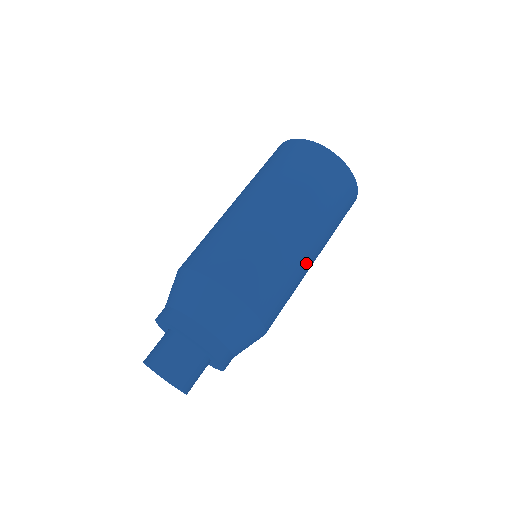
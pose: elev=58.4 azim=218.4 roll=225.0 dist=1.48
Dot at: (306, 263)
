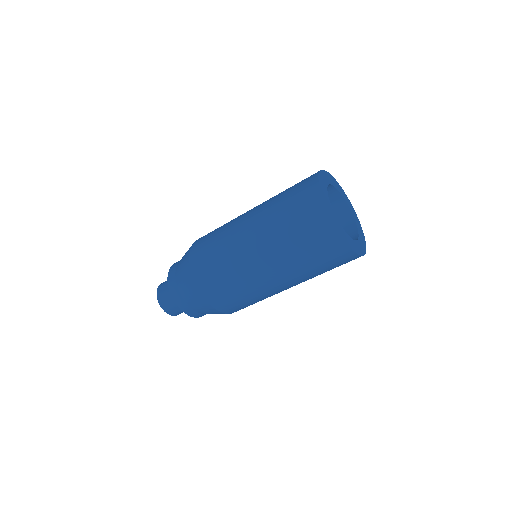
Dot at: occluded
